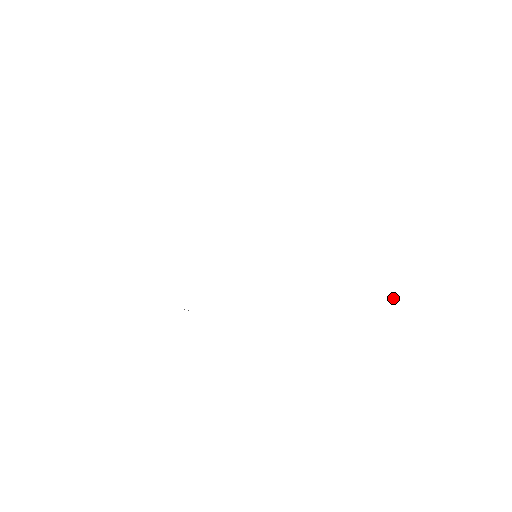
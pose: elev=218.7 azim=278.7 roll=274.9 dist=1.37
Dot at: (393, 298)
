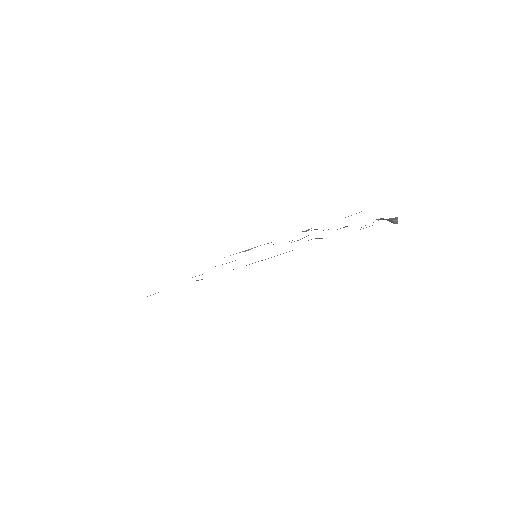
Dot at: (396, 220)
